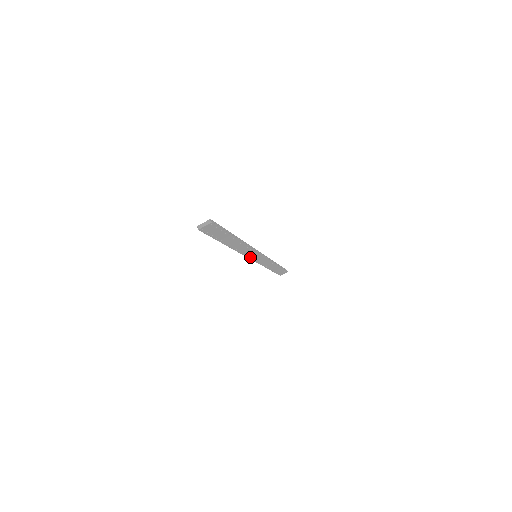
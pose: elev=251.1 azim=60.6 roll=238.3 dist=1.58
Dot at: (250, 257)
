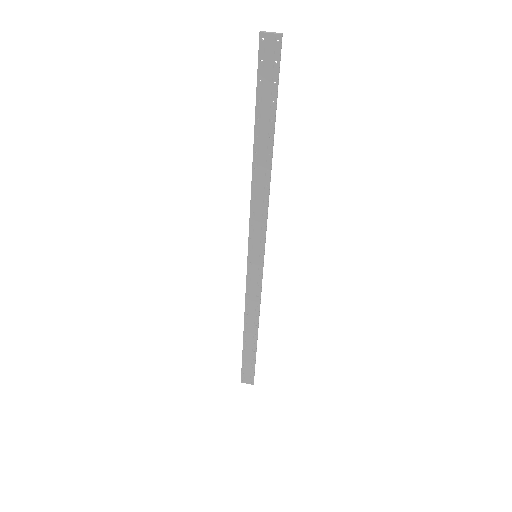
Dot at: (251, 243)
